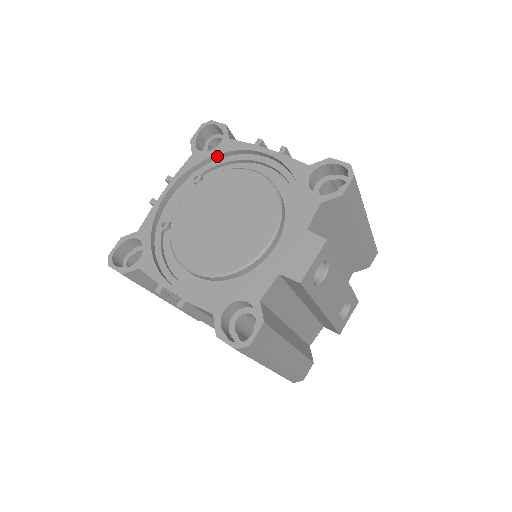
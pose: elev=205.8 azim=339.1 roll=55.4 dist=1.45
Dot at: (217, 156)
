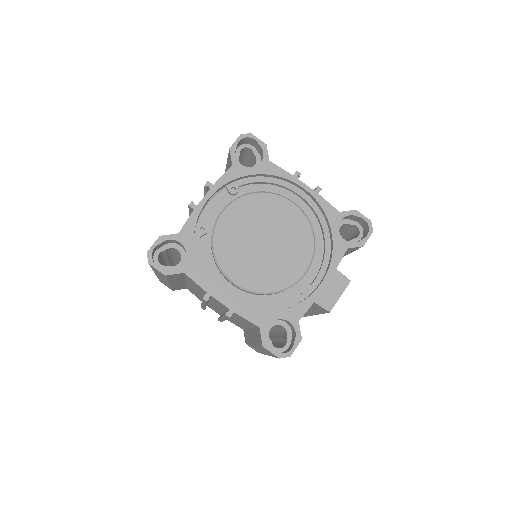
Dot at: (257, 175)
